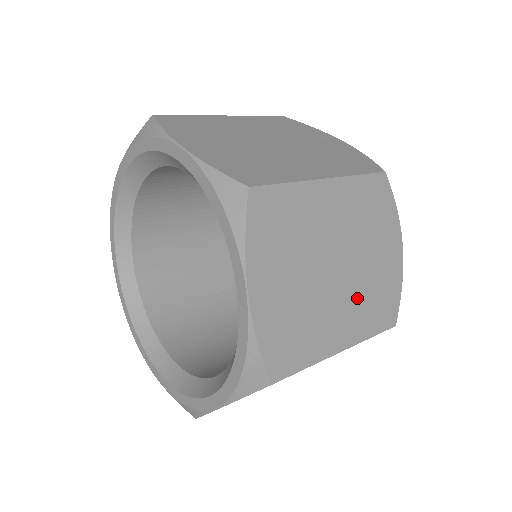
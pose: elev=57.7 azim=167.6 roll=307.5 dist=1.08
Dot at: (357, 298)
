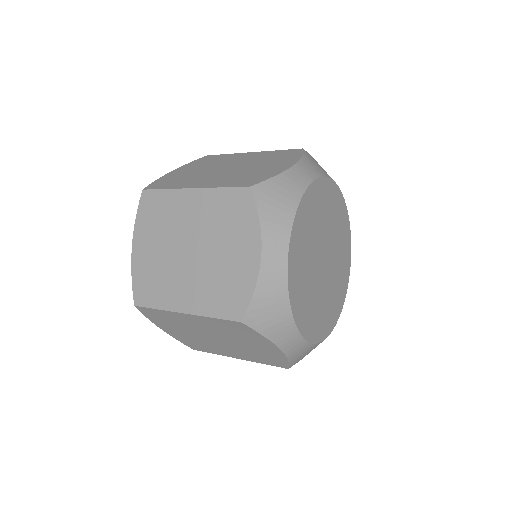
Dot at: (241, 351)
